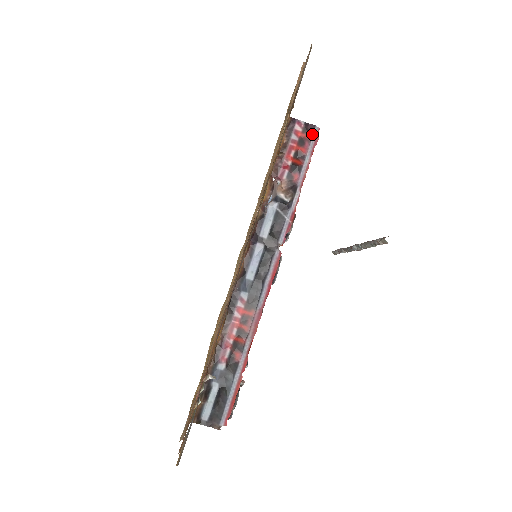
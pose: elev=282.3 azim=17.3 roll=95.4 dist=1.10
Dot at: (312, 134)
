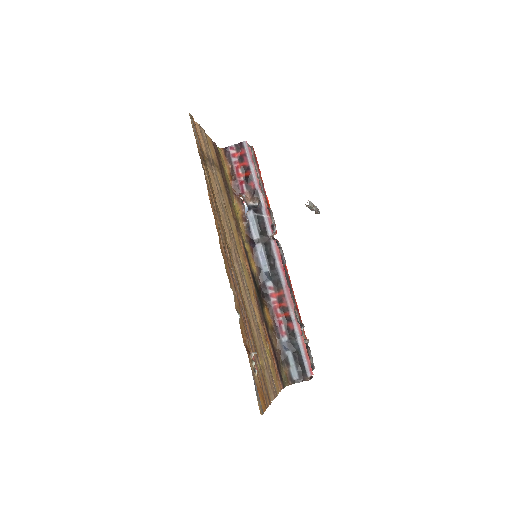
Dot at: (244, 149)
